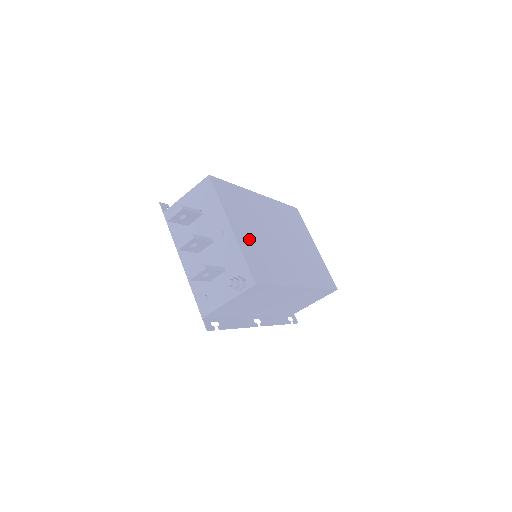
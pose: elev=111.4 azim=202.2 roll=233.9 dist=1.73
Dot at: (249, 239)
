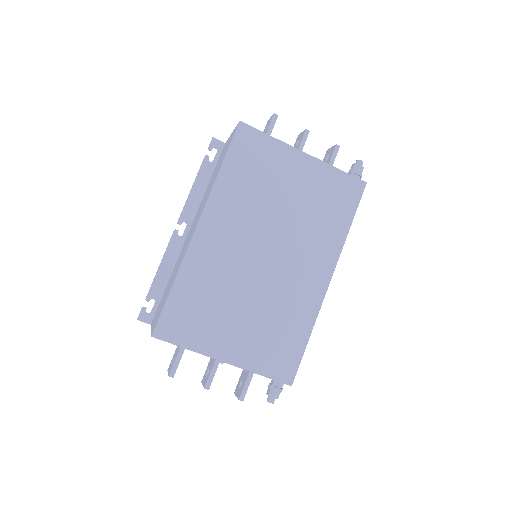
Dot at: (246, 339)
